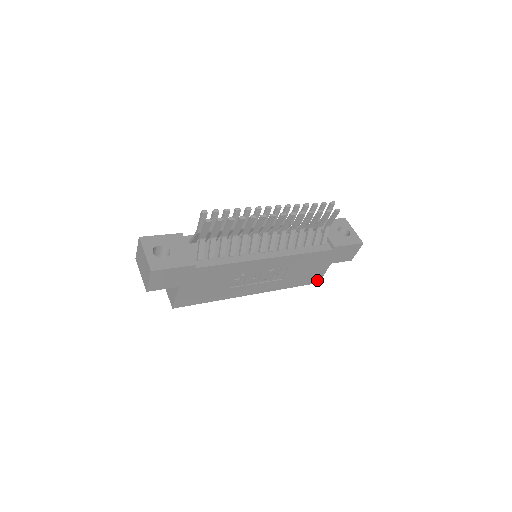
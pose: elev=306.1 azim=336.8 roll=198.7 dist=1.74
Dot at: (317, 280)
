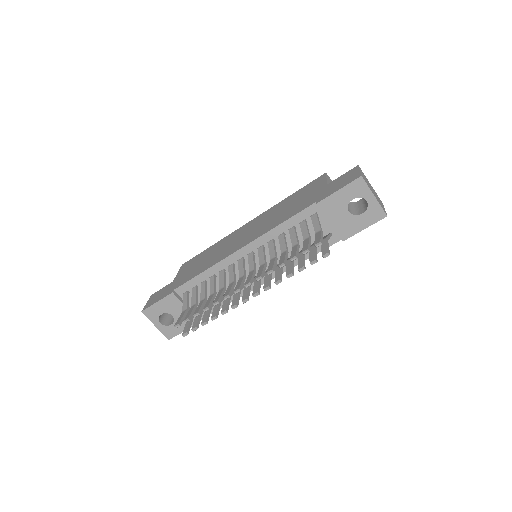
Dot at: occluded
